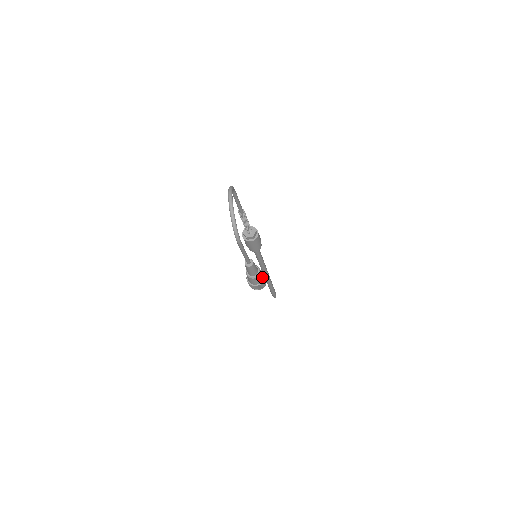
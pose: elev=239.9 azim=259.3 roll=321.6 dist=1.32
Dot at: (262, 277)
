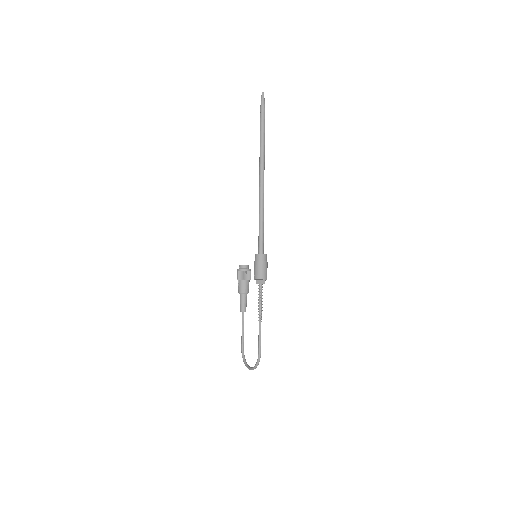
Dot at: occluded
